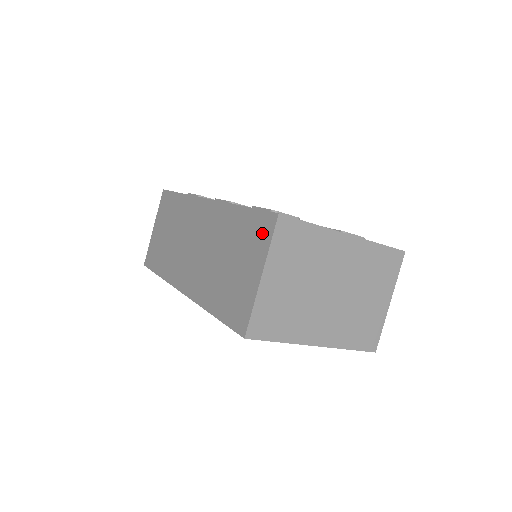
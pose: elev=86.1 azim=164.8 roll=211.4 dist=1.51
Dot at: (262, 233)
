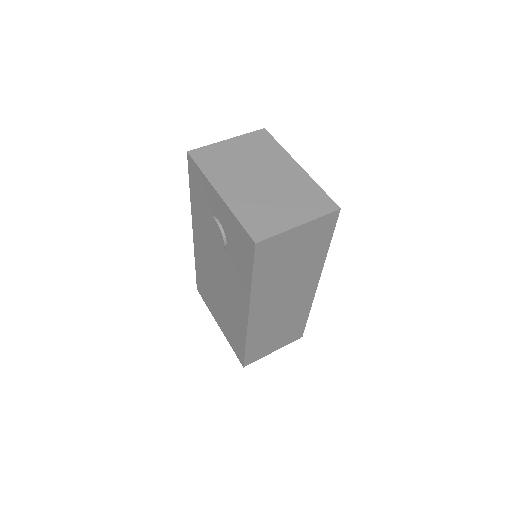
Dot at: occluded
